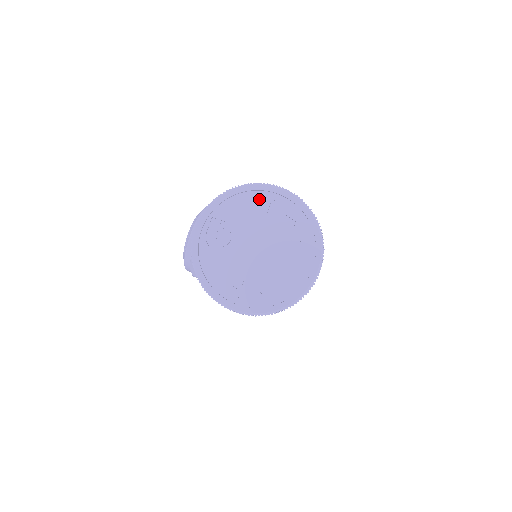
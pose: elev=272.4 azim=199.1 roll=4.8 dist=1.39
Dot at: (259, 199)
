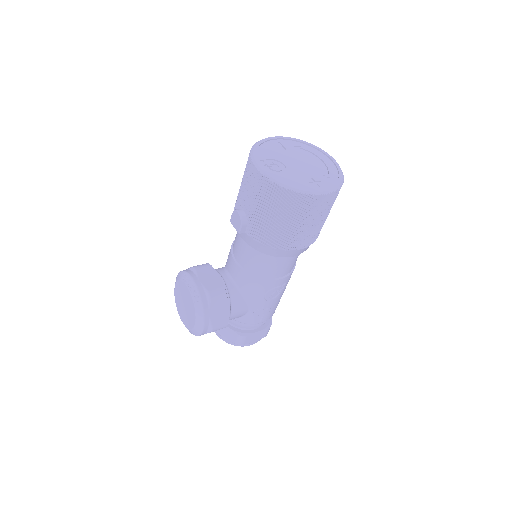
Dot at: (272, 144)
